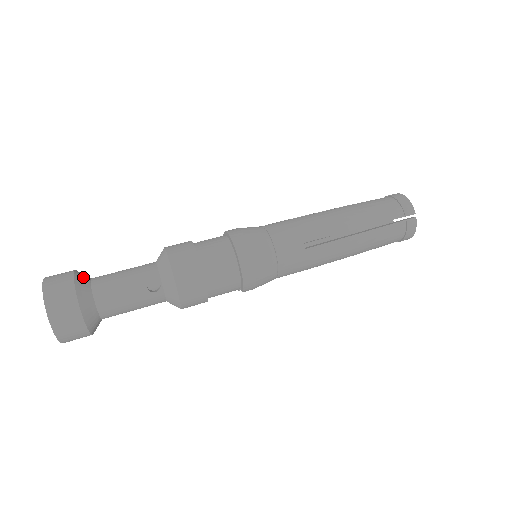
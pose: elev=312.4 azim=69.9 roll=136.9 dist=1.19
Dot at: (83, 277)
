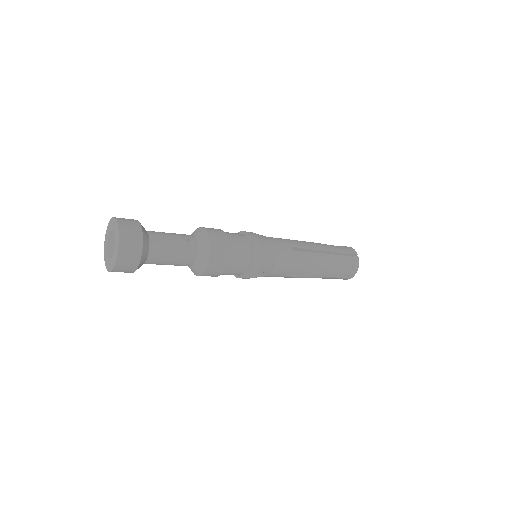
Dot at: occluded
